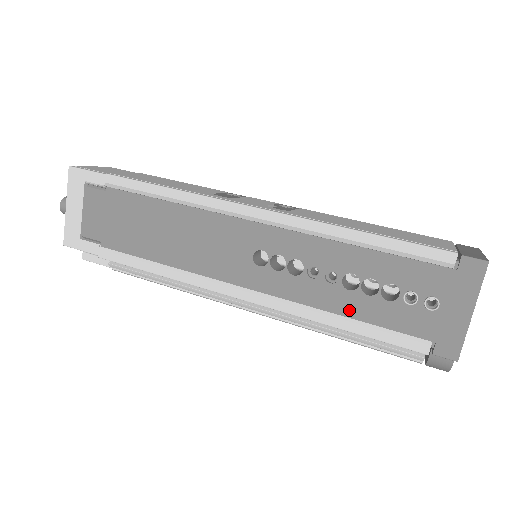
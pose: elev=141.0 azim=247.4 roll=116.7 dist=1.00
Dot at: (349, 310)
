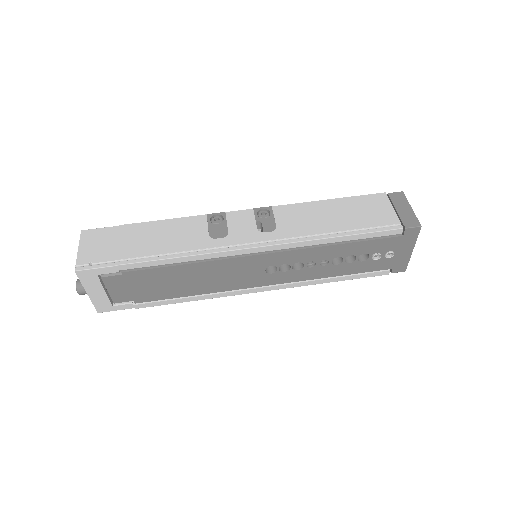
Dot at: (338, 273)
